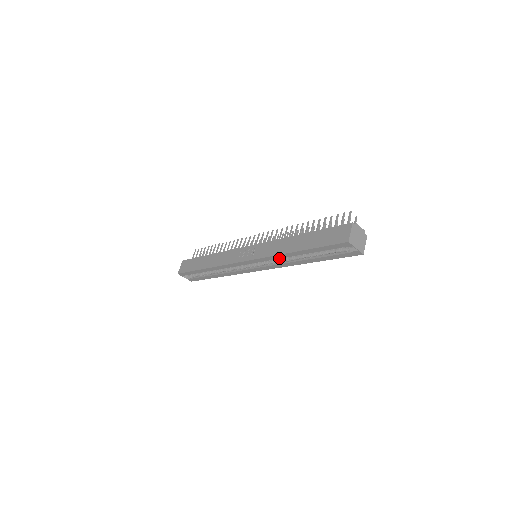
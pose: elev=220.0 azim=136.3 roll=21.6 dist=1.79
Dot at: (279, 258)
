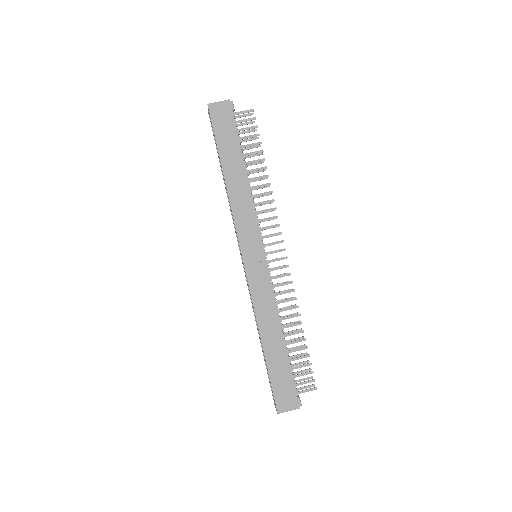
Dot at: occluded
